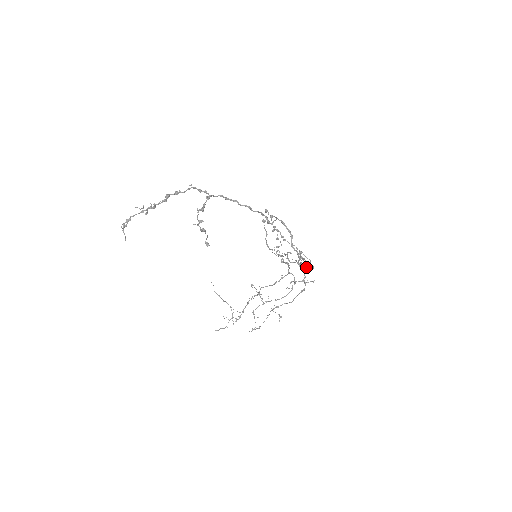
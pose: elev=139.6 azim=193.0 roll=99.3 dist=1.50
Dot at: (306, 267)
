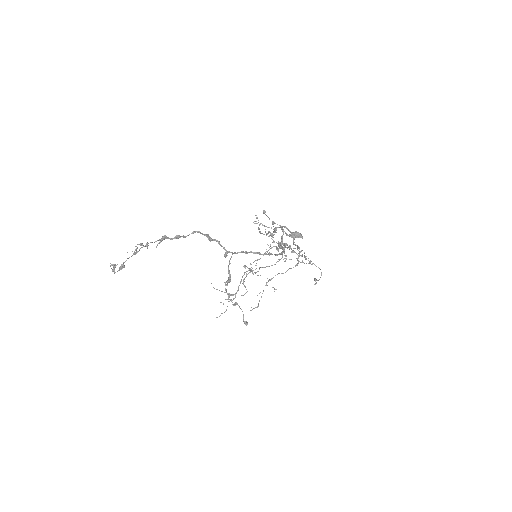
Dot at: (295, 237)
